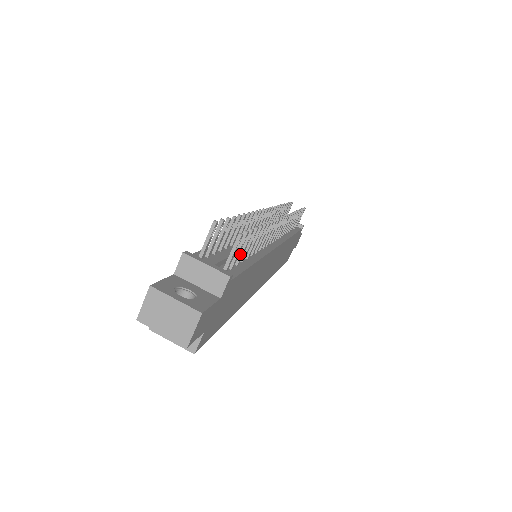
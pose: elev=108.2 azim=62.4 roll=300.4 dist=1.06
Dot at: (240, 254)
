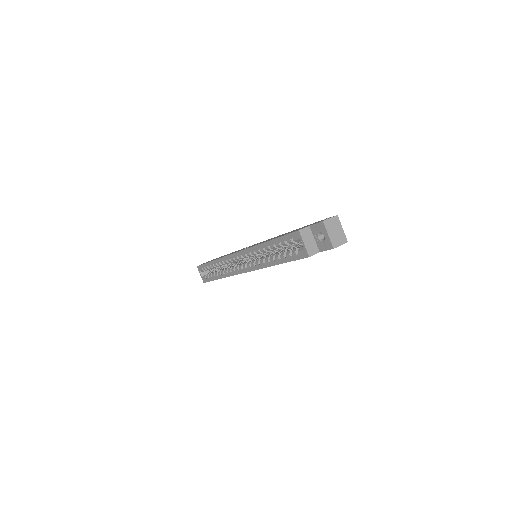
Dot at: occluded
